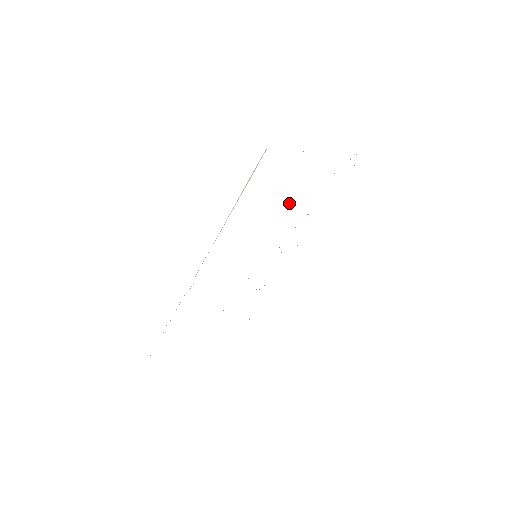
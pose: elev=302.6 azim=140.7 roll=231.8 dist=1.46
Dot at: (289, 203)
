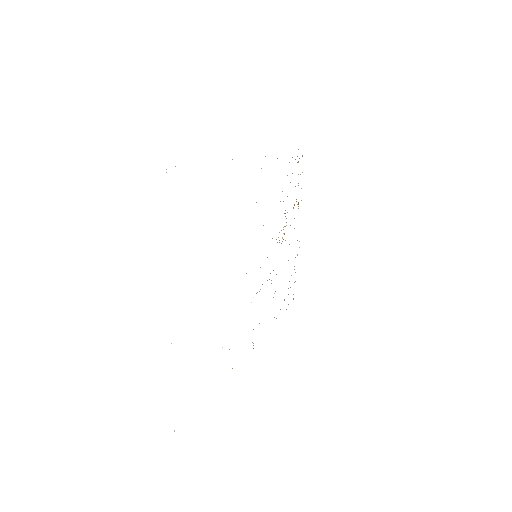
Dot at: (282, 238)
